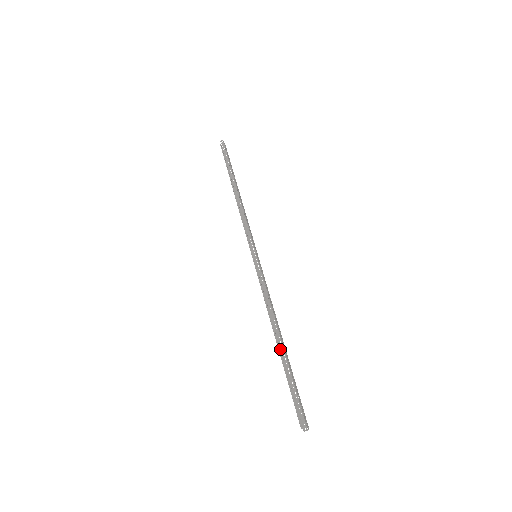
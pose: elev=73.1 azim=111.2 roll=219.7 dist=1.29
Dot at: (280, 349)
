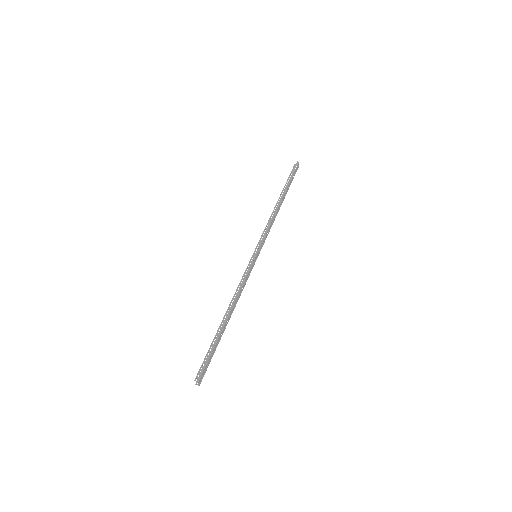
Dot at: (221, 325)
